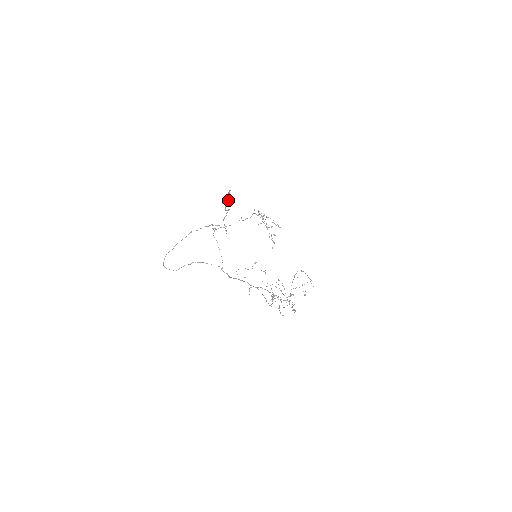
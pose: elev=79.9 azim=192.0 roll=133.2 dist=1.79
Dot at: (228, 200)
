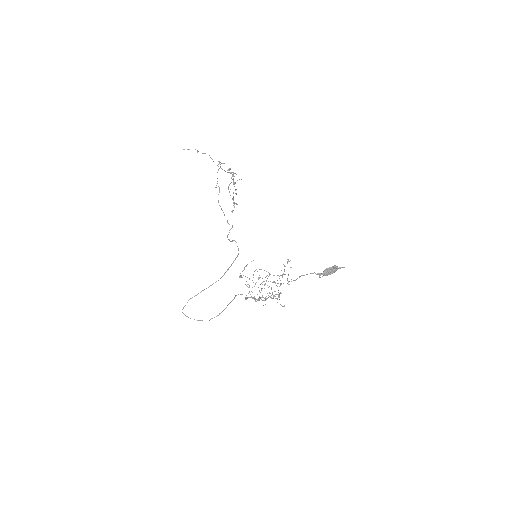
Dot at: (331, 272)
